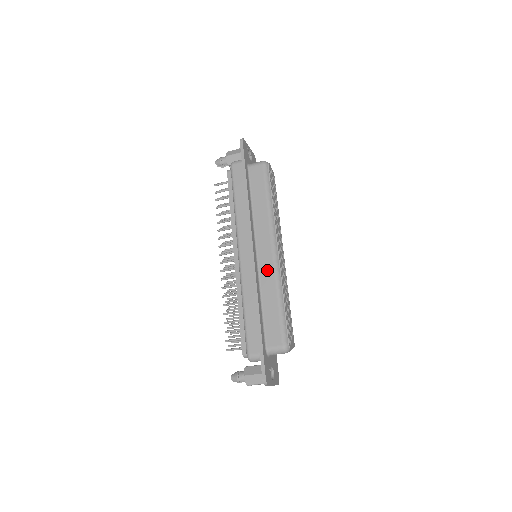
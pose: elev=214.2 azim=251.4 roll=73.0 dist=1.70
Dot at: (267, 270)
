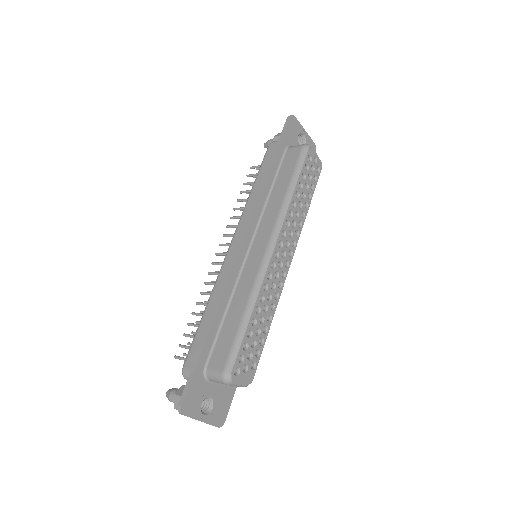
Dot at: (250, 272)
